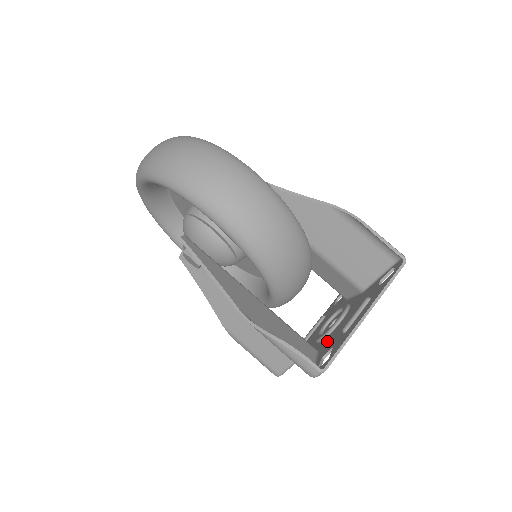
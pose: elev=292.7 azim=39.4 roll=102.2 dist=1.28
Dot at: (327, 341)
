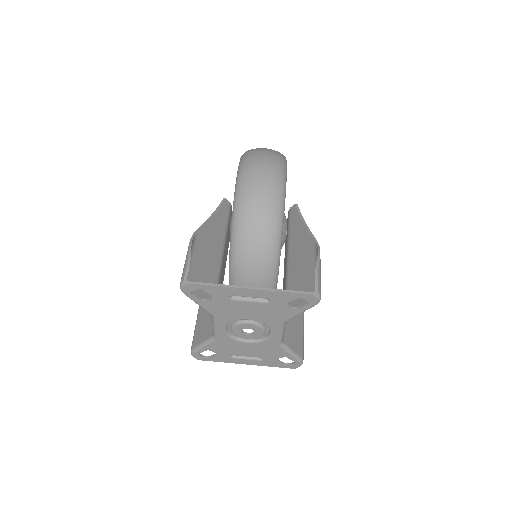
Dot at: (224, 312)
